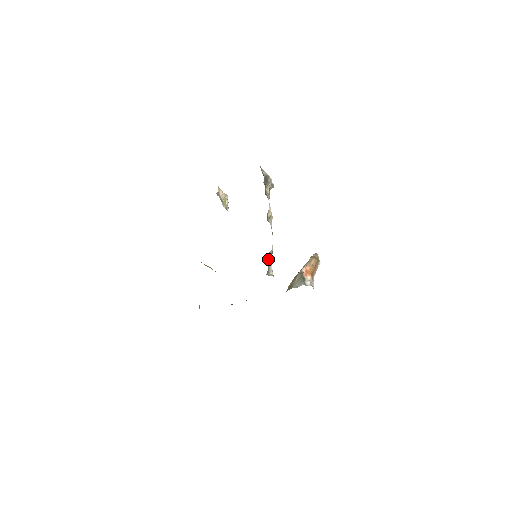
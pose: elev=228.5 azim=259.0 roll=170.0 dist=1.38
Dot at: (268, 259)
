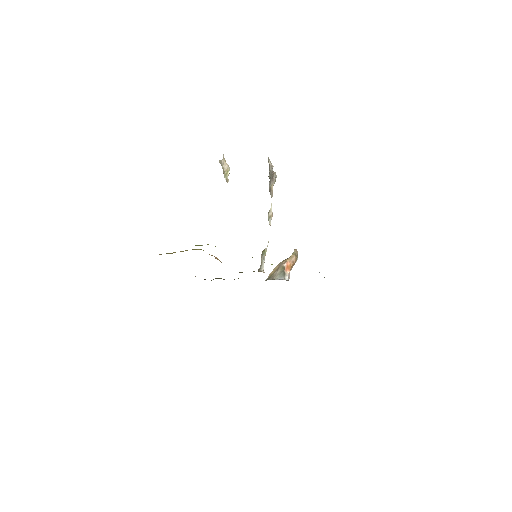
Dot at: (263, 256)
